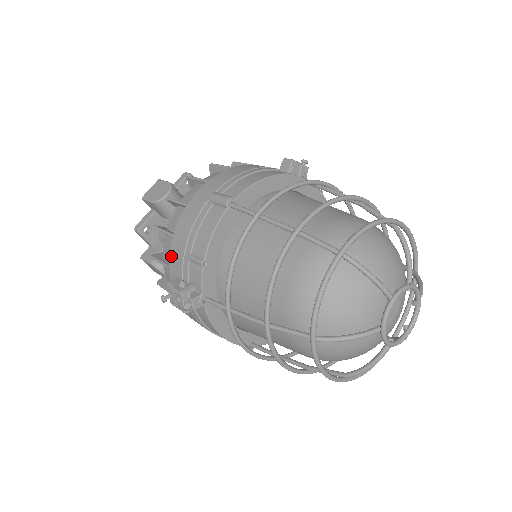
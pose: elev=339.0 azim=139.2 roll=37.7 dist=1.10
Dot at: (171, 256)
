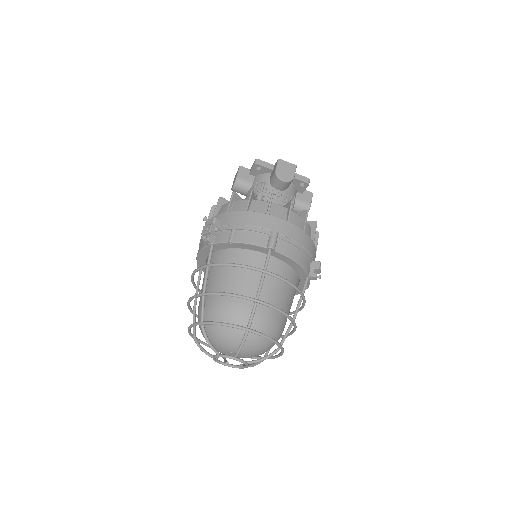
Dot at: (233, 213)
